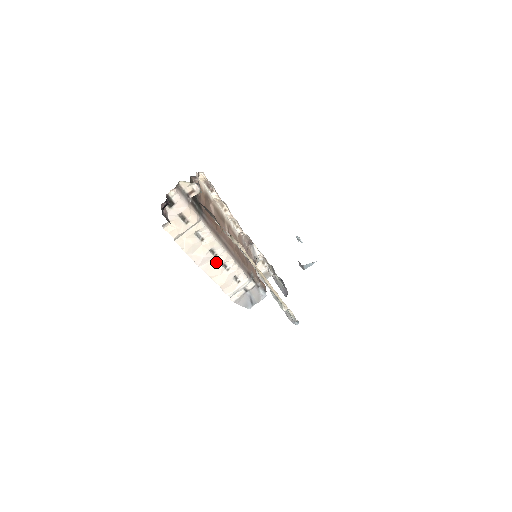
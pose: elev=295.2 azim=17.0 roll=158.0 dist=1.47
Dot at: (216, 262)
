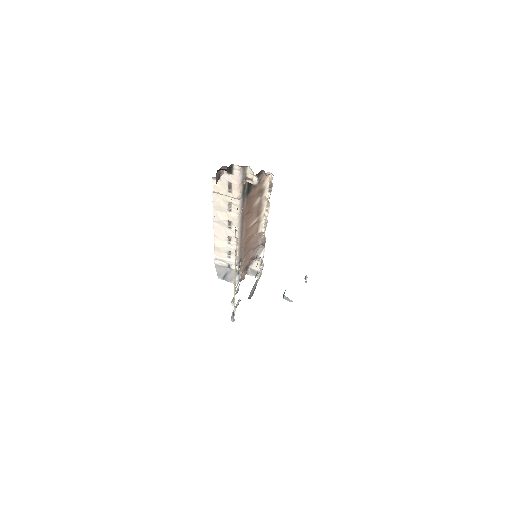
Dot at: (226, 231)
